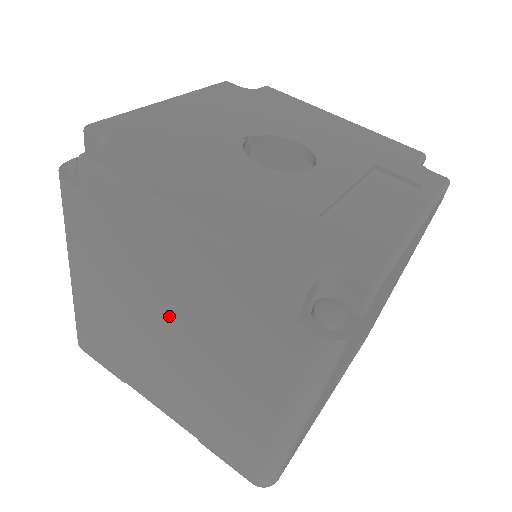
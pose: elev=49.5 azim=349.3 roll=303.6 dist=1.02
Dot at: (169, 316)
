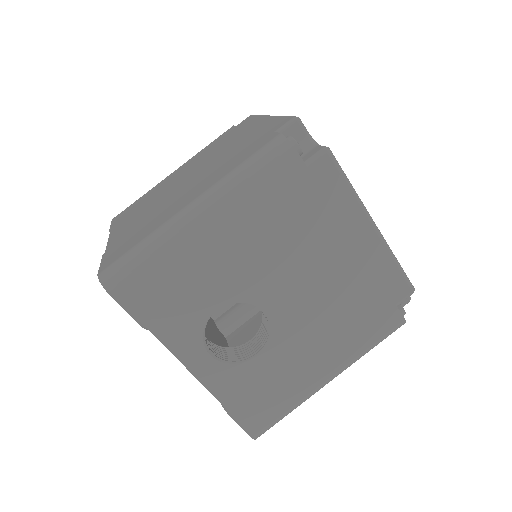
Dot at: (204, 166)
